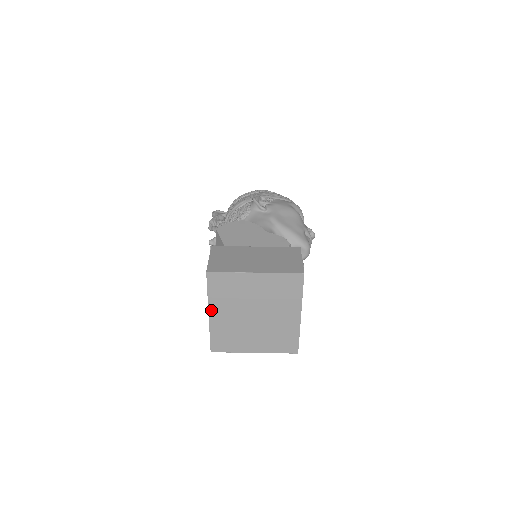
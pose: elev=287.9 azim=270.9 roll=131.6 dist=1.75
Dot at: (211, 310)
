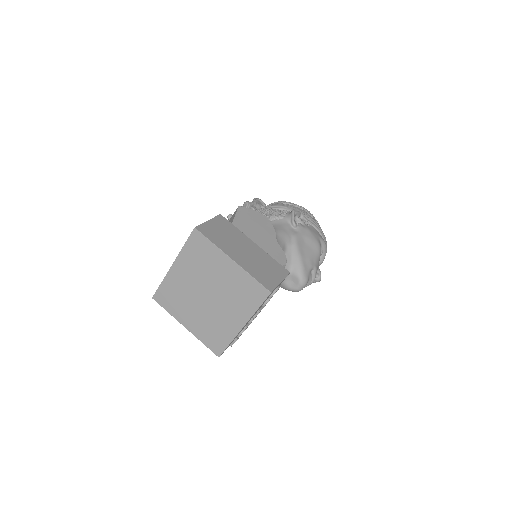
Dot at: (176, 263)
